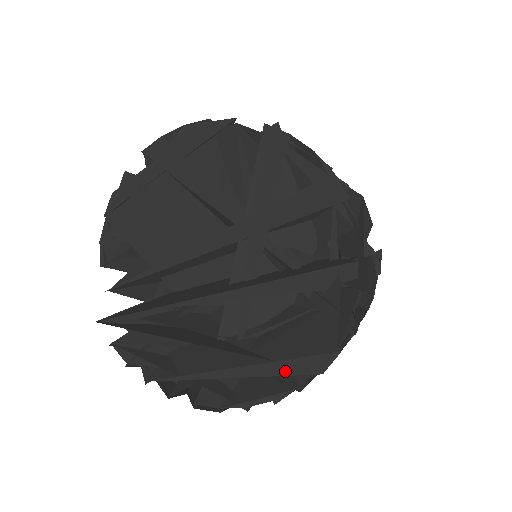
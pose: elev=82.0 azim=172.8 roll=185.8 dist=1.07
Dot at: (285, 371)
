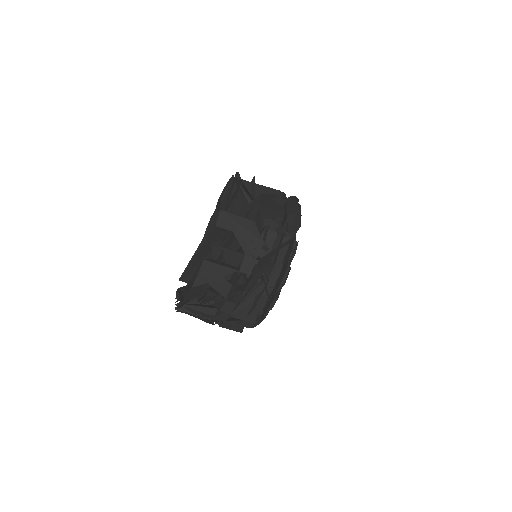
Dot at: (193, 279)
